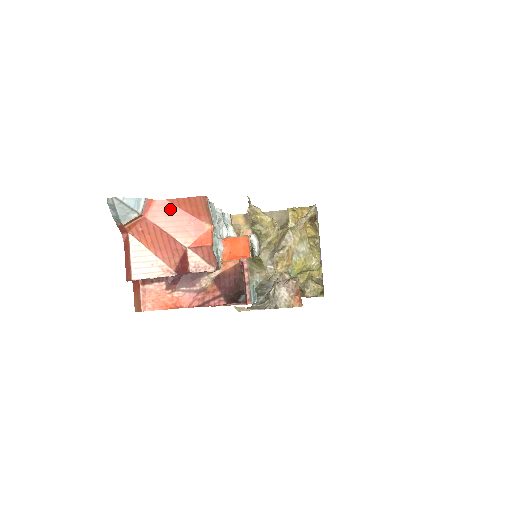
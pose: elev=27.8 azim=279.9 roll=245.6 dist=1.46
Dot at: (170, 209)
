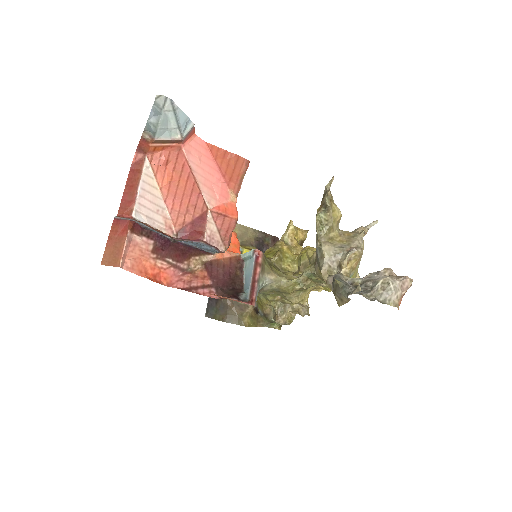
Dot at: (206, 155)
